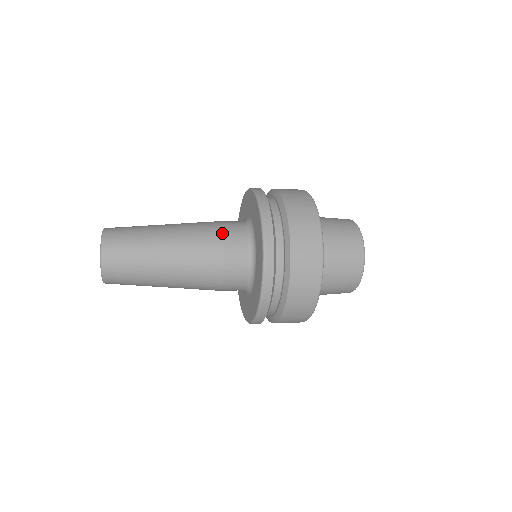
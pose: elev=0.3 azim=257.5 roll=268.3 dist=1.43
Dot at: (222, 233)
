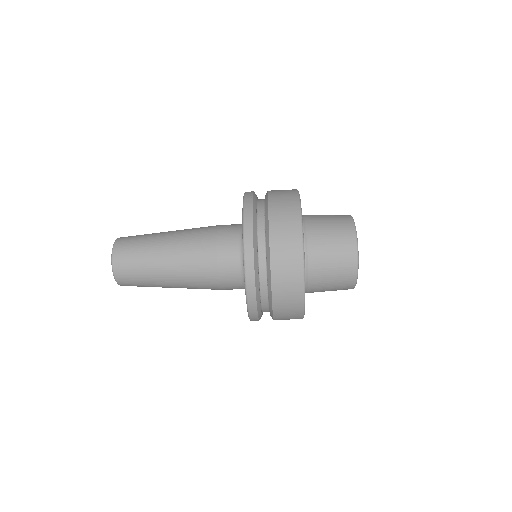
Dot at: (216, 234)
